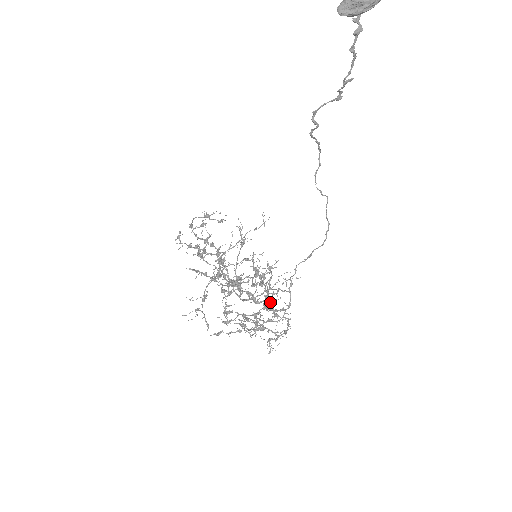
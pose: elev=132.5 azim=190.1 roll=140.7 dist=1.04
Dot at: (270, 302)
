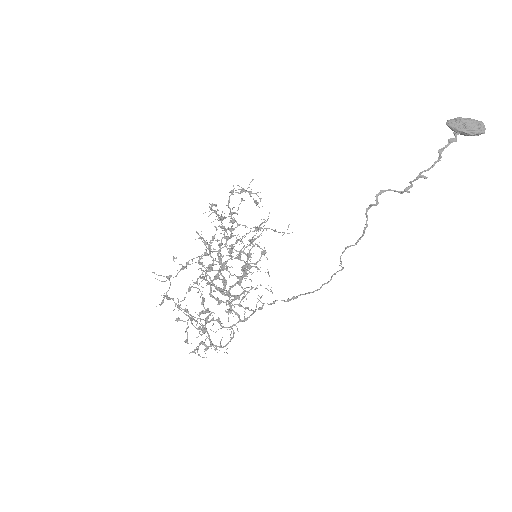
Dot at: (235, 297)
